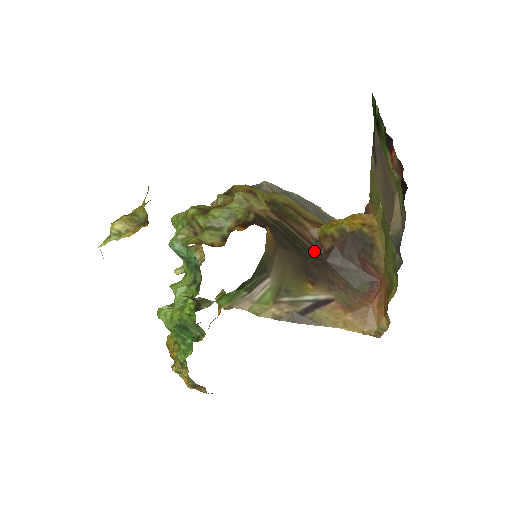
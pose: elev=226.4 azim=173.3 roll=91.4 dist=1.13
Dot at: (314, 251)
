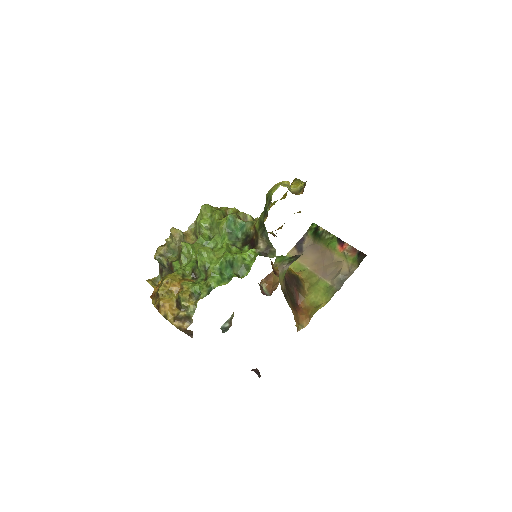
Dot at: occluded
